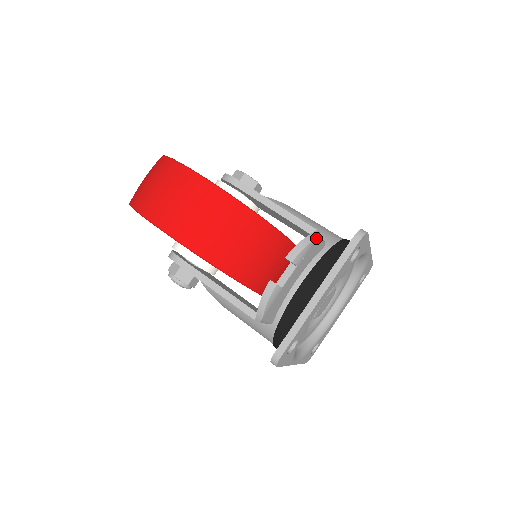
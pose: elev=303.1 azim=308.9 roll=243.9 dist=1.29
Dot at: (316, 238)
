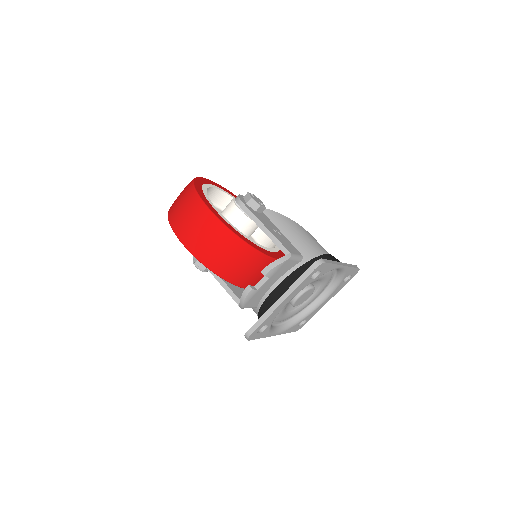
Dot at: (286, 260)
